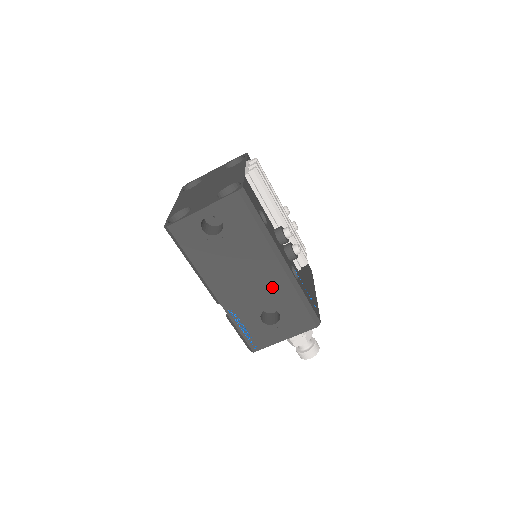
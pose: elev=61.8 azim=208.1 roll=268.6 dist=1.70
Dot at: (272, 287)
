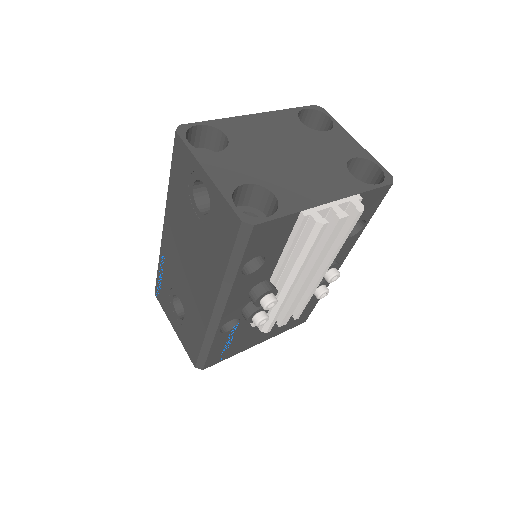
Dot at: (195, 303)
